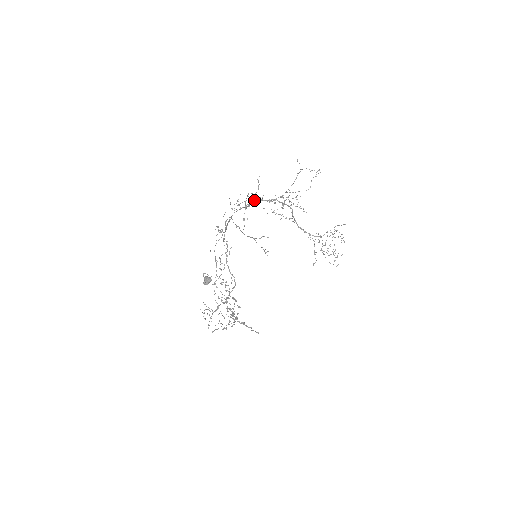
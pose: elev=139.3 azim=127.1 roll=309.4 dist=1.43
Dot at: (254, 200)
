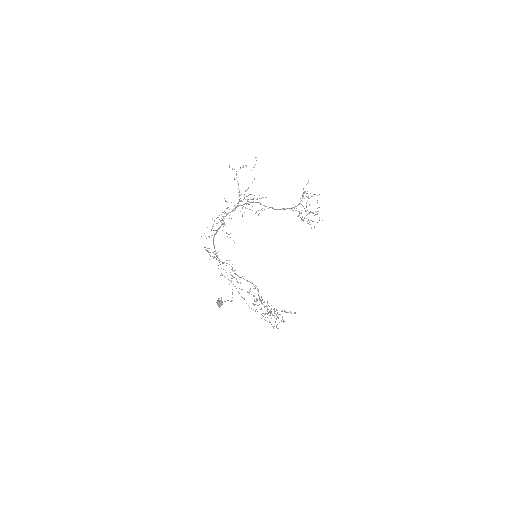
Dot at: (223, 218)
